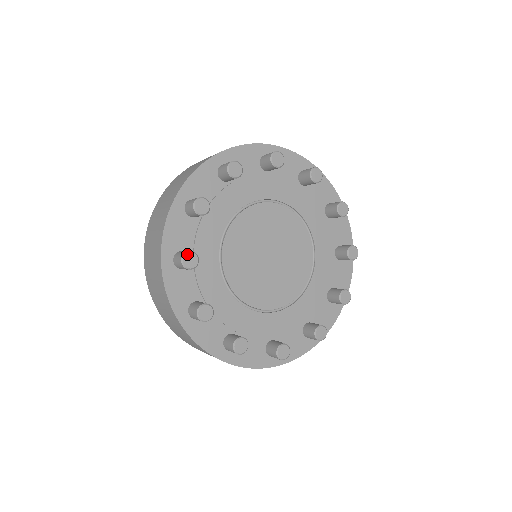
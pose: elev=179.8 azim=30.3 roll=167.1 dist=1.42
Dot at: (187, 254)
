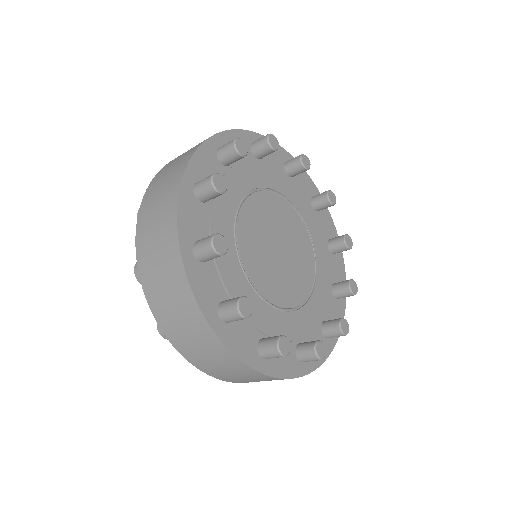
Dot at: (216, 237)
